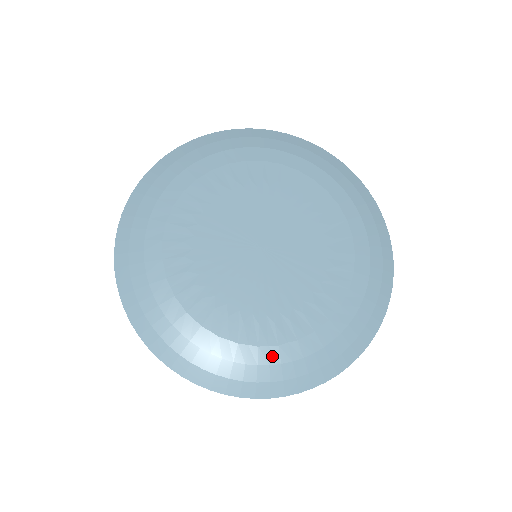
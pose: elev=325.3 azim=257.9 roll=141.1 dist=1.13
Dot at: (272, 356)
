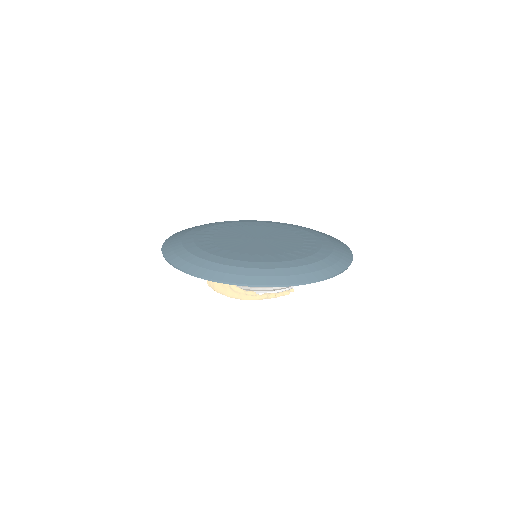
Dot at: (258, 265)
